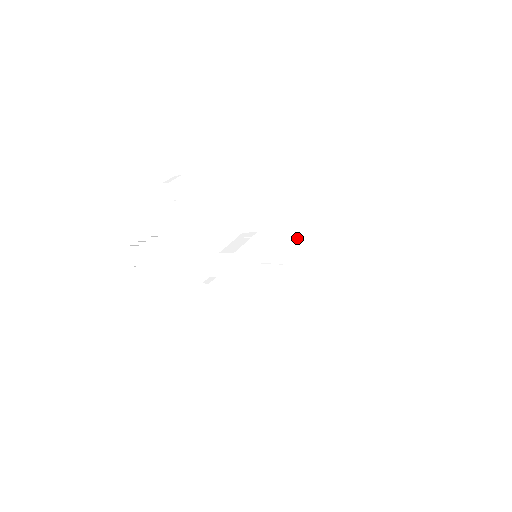
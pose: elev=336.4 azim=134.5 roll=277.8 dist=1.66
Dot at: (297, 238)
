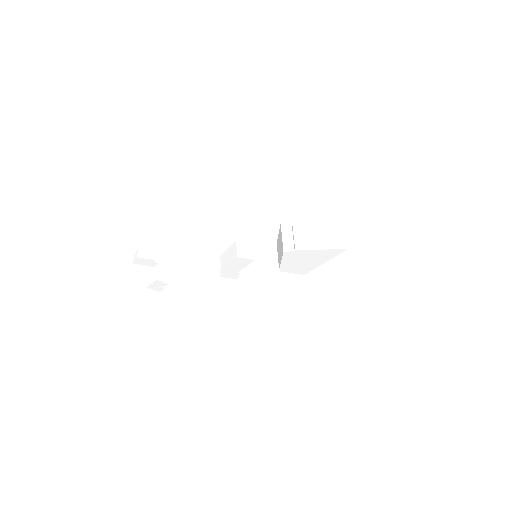
Dot at: (289, 252)
